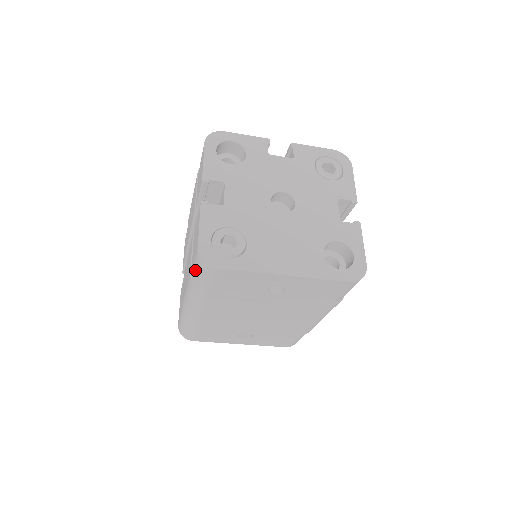
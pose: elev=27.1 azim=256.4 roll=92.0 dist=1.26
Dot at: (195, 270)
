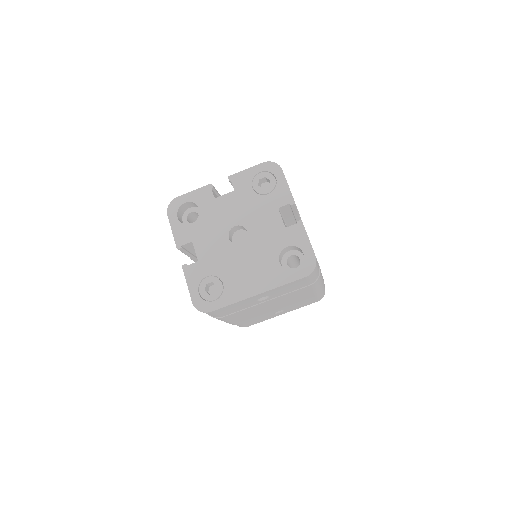
Dot at: occluded
